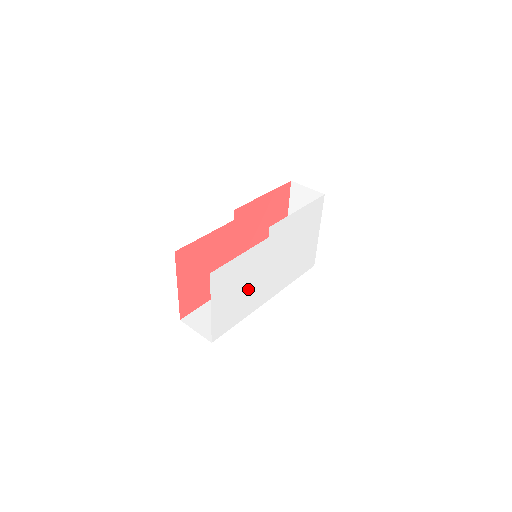
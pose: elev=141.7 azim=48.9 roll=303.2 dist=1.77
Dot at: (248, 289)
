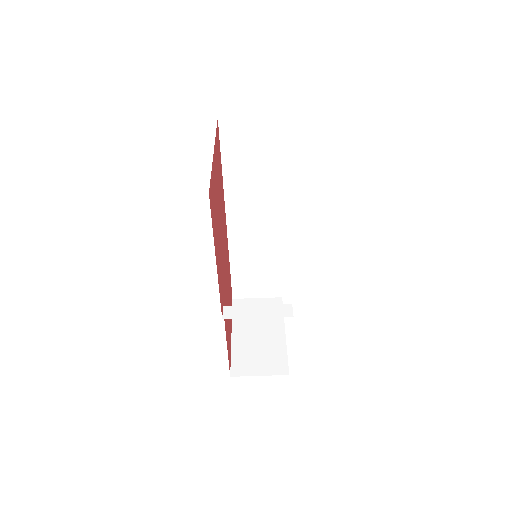
Dot at: occluded
